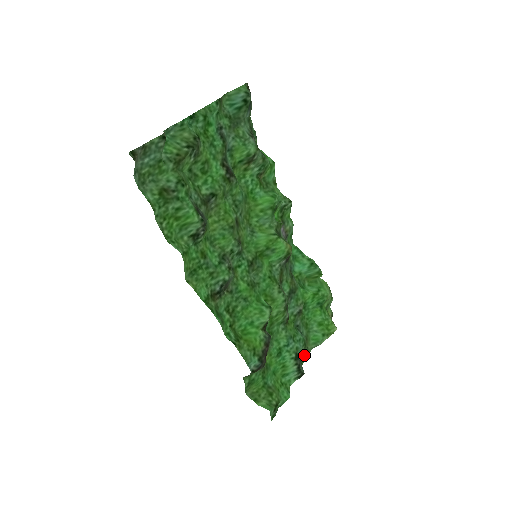
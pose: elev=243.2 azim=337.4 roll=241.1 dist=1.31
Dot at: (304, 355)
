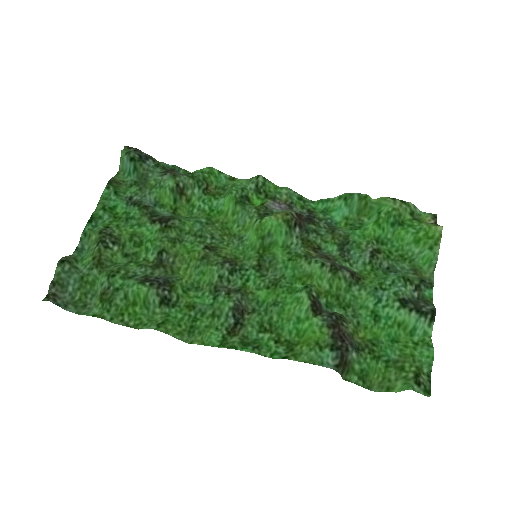
Dot at: (426, 289)
